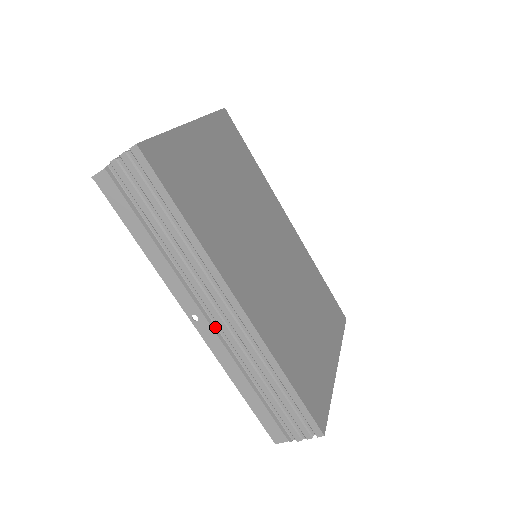
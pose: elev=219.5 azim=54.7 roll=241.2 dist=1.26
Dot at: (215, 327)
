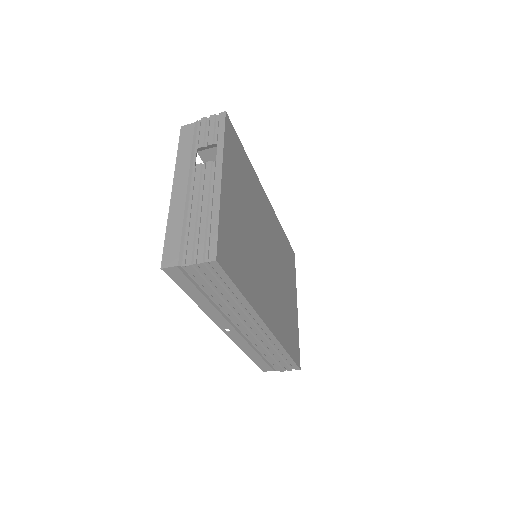
Dot at: (243, 335)
